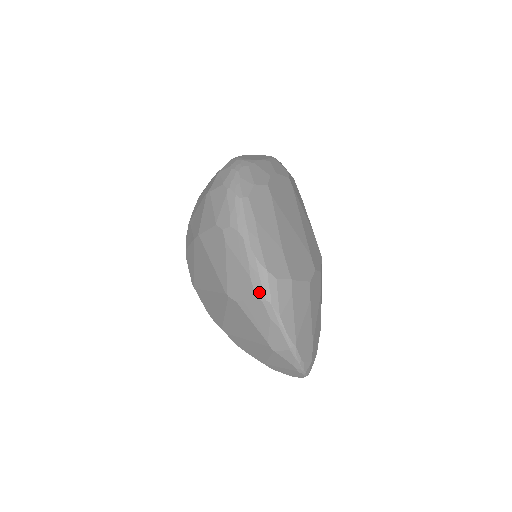
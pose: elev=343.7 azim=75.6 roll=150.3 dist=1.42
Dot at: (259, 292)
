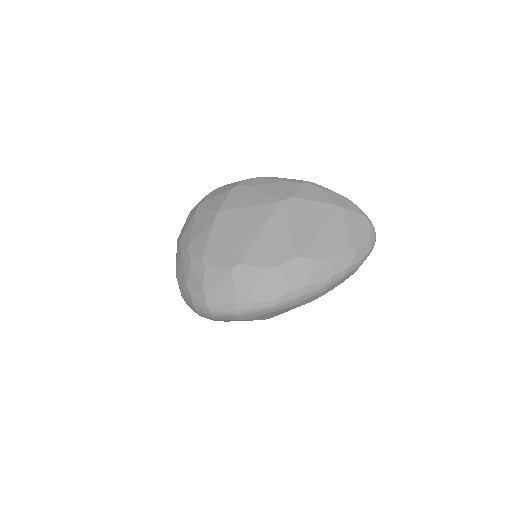
Dot at: (299, 181)
